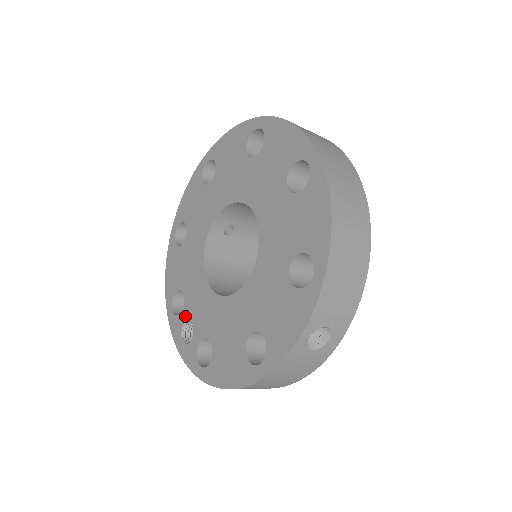
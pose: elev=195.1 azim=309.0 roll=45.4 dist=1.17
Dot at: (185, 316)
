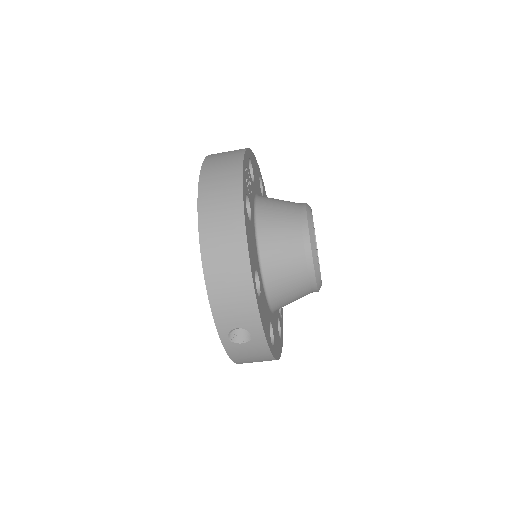
Dot at: occluded
